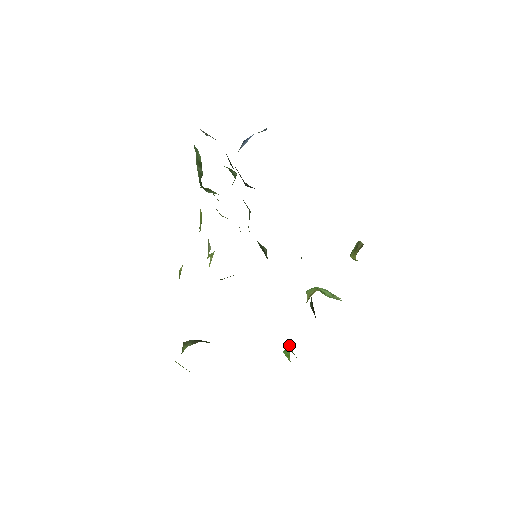
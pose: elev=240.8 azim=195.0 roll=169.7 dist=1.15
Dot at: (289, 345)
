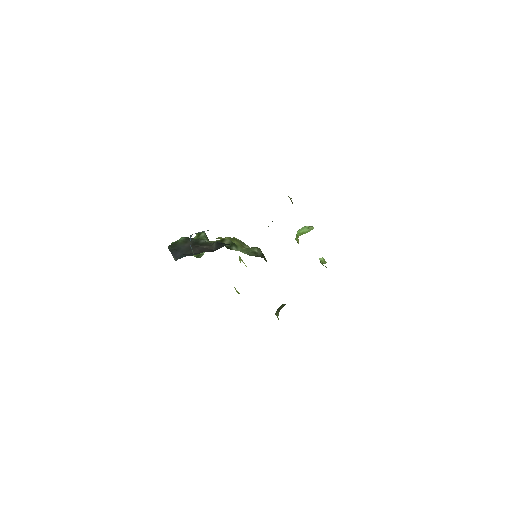
Dot at: (320, 259)
